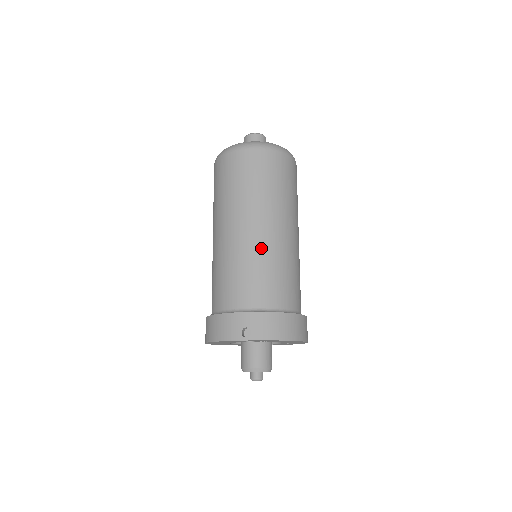
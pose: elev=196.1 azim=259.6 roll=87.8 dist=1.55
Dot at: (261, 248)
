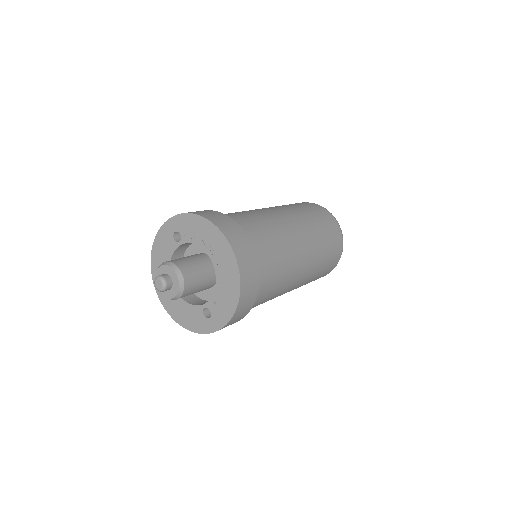
Dot at: occluded
